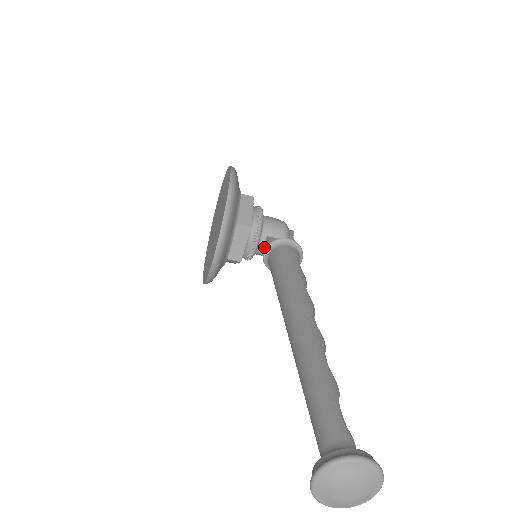
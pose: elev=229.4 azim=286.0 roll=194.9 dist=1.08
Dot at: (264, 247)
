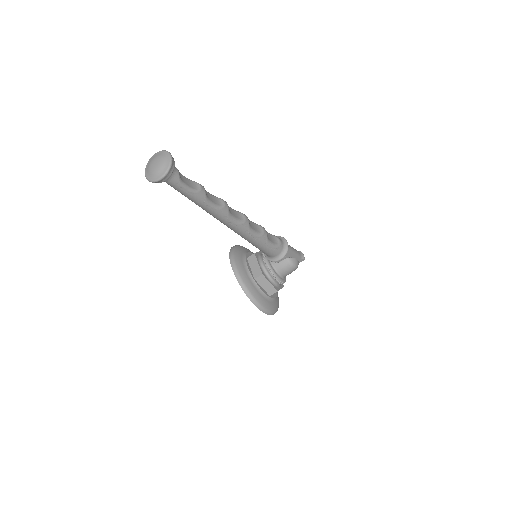
Dot at: (278, 264)
